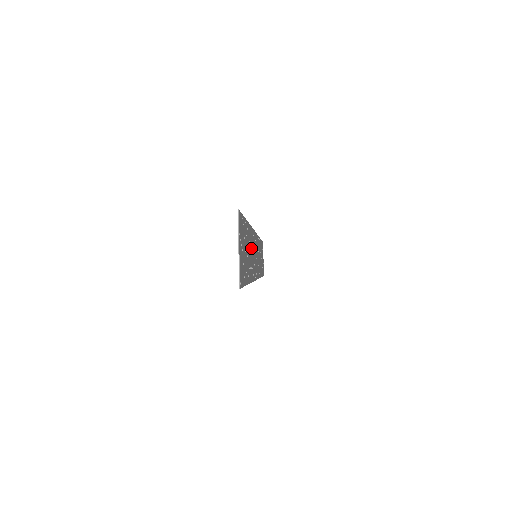
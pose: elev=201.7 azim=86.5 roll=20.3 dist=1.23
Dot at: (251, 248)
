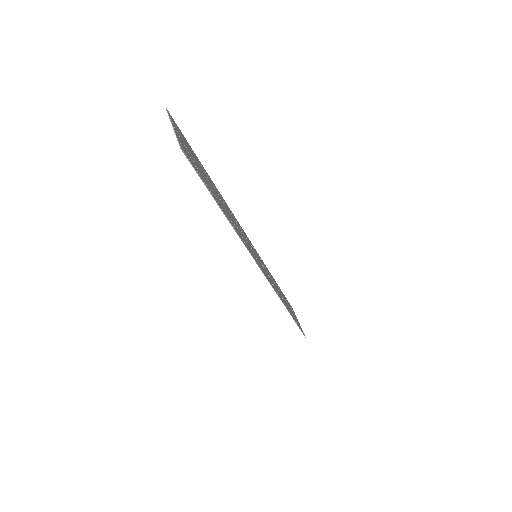
Dot at: (229, 213)
